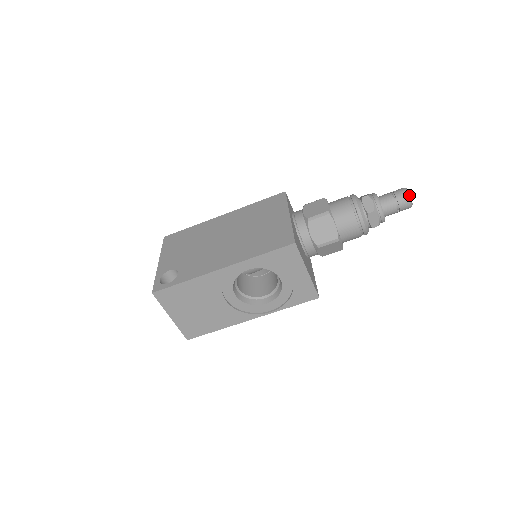
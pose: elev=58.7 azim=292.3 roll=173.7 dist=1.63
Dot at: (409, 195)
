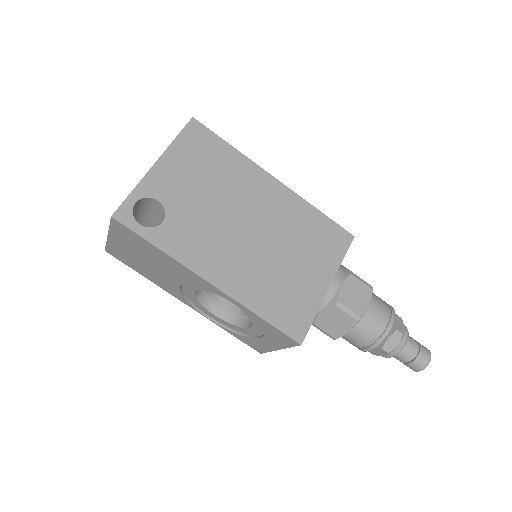
Dot at: occluded
